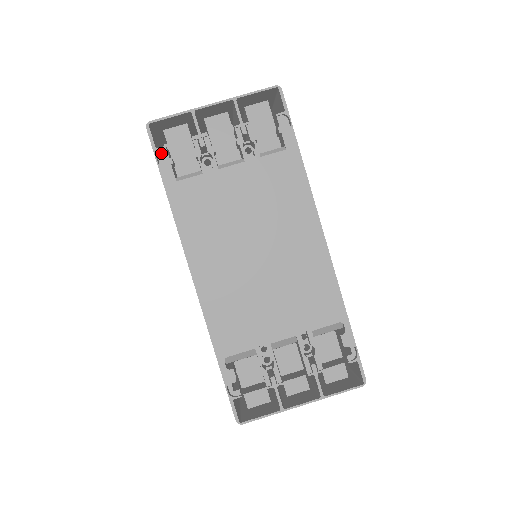
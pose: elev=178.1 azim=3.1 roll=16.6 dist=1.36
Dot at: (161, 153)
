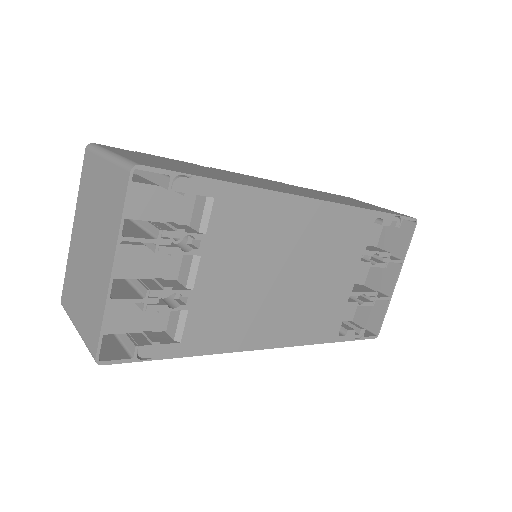
Dot at: (141, 353)
